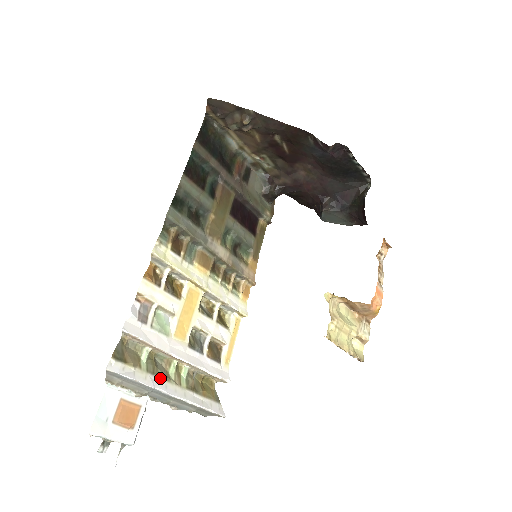
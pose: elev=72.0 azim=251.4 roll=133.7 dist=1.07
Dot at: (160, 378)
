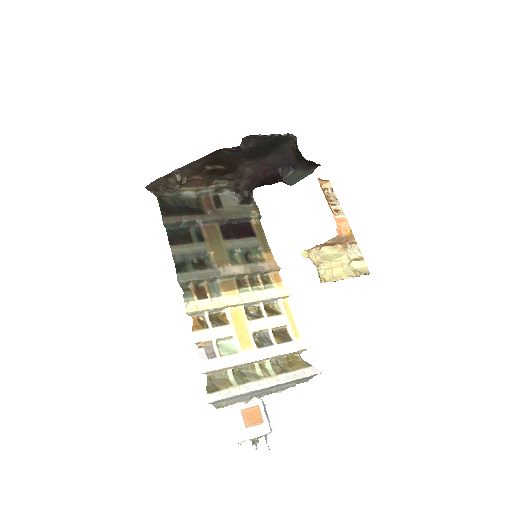
Dot at: (251, 382)
